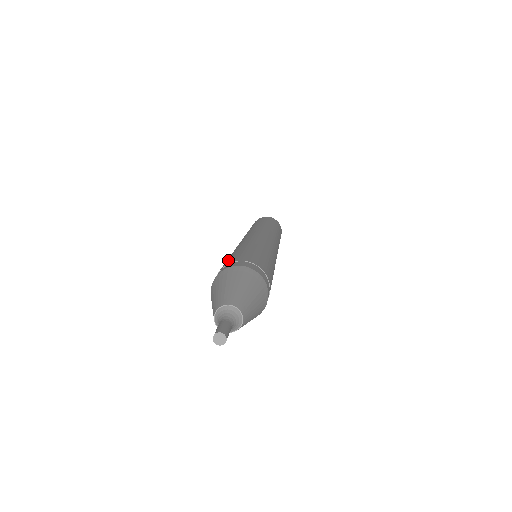
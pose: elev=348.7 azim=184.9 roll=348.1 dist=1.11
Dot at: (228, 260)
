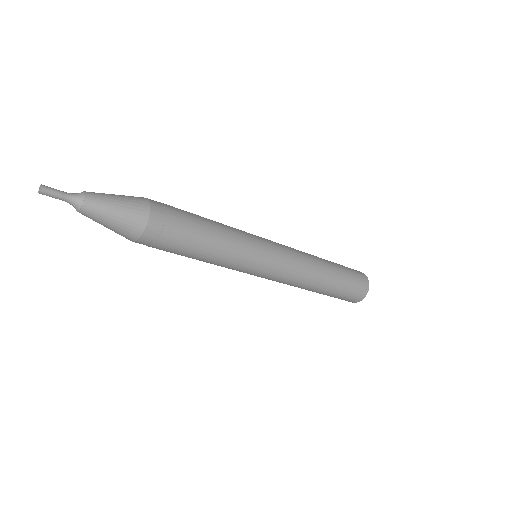
Dot at: occluded
